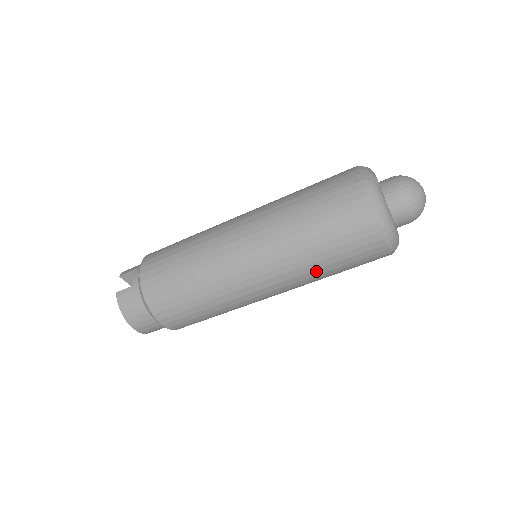
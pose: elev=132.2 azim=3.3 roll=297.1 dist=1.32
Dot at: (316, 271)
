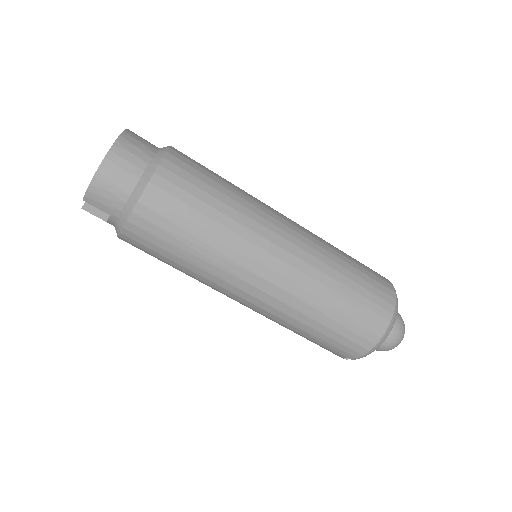
Dot at: (332, 281)
